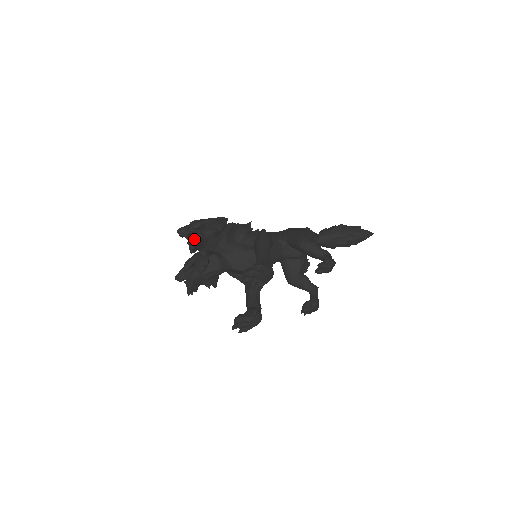
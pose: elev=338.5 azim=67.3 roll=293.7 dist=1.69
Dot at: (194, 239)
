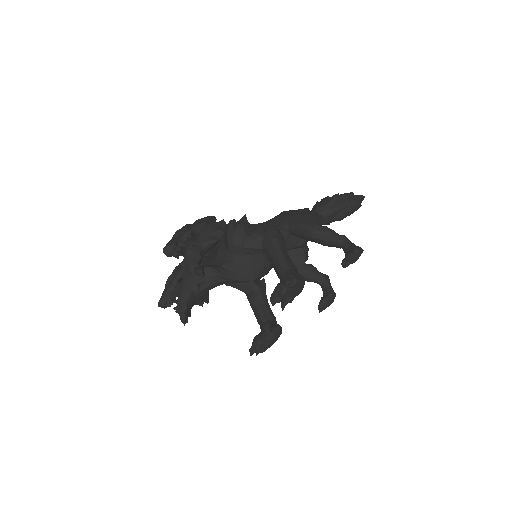
Dot at: (191, 258)
